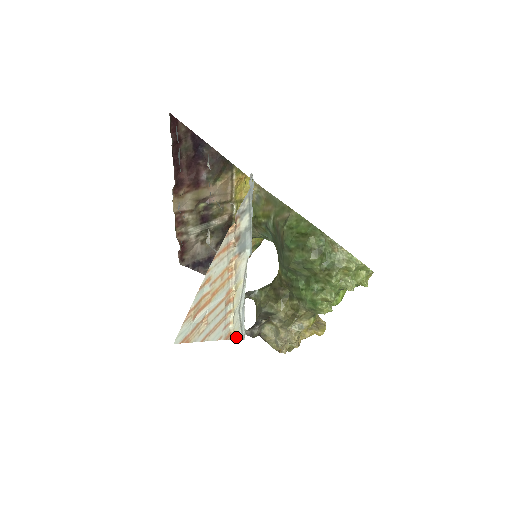
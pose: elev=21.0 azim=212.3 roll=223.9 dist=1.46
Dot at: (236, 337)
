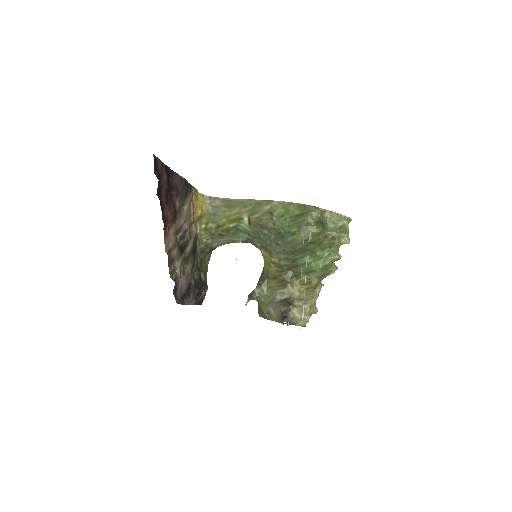
Dot at: occluded
